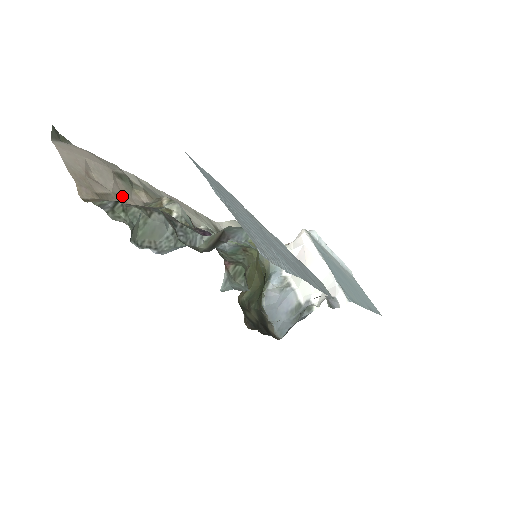
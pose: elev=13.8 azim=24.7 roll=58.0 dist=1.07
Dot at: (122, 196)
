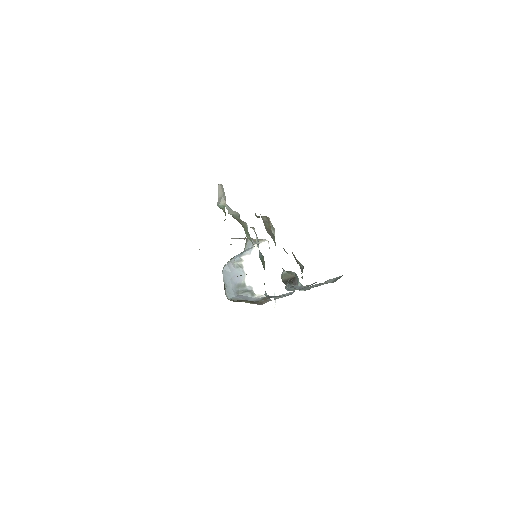
Dot at: occluded
